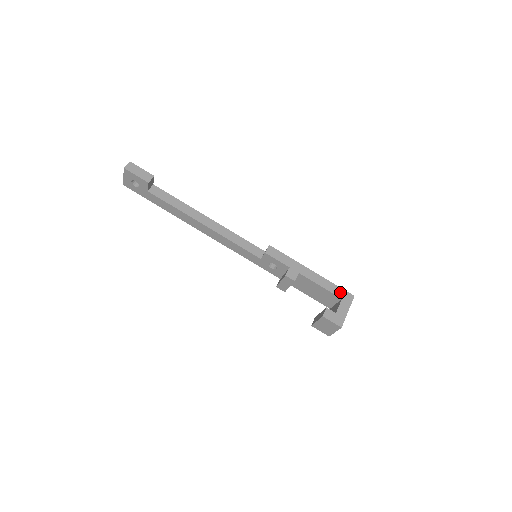
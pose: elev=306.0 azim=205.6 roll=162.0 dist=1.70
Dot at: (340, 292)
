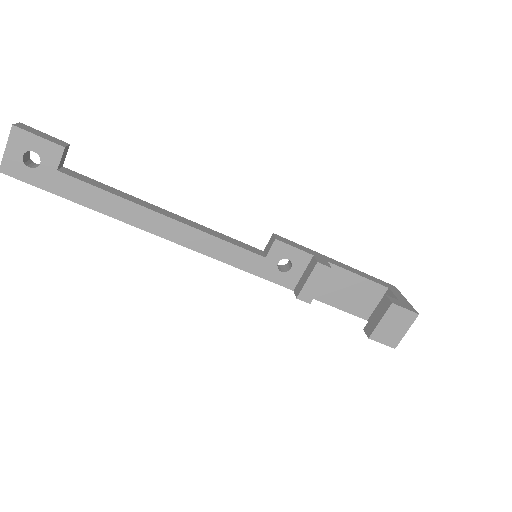
Dot at: (381, 282)
